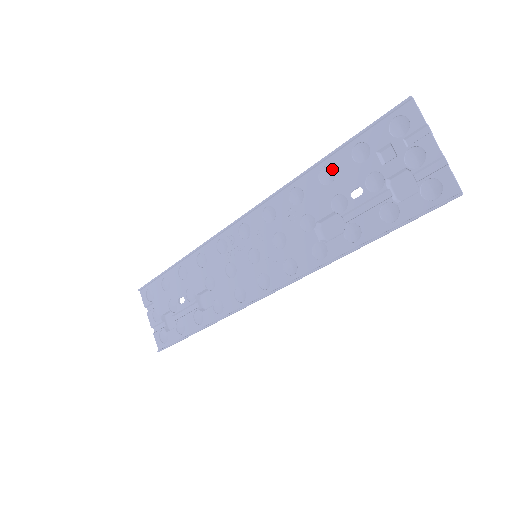
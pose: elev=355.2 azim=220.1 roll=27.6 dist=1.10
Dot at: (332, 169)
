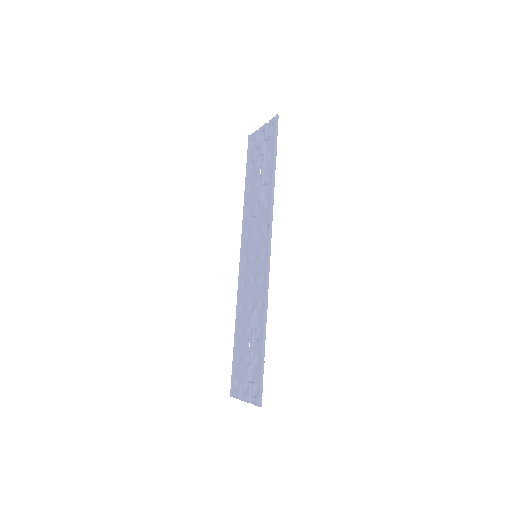
Dot at: (250, 185)
